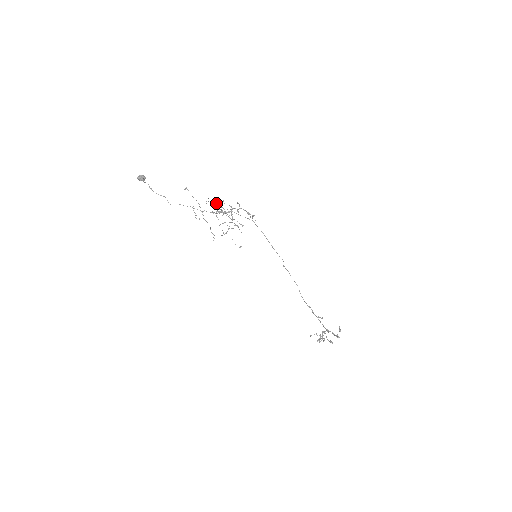
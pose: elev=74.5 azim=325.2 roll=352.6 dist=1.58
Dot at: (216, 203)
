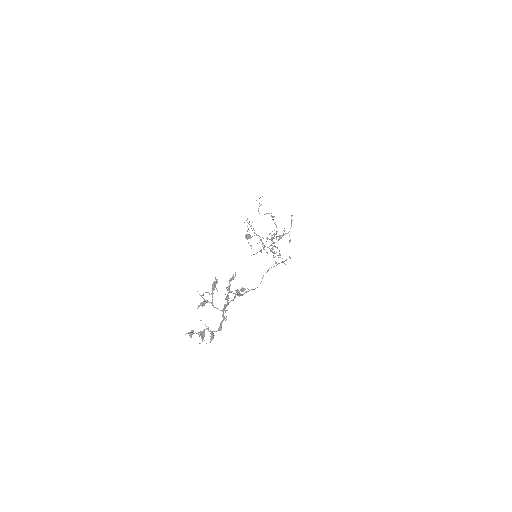
Dot at: occluded
